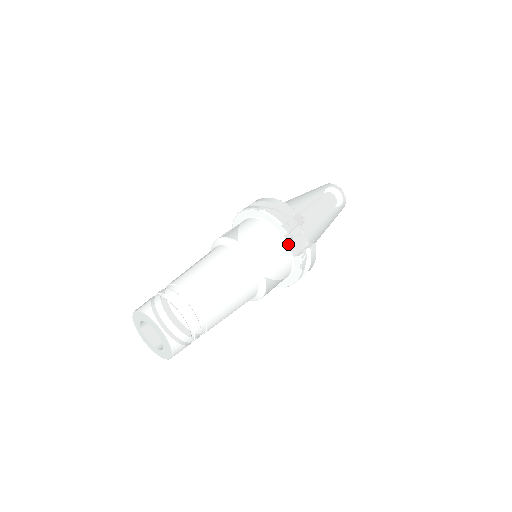
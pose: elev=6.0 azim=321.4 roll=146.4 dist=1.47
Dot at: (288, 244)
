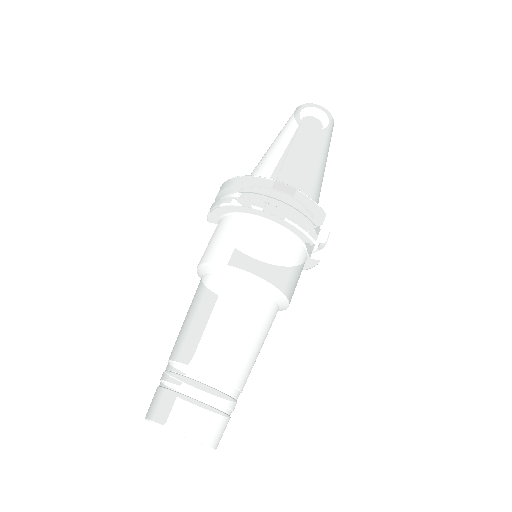
Dot at: (307, 249)
